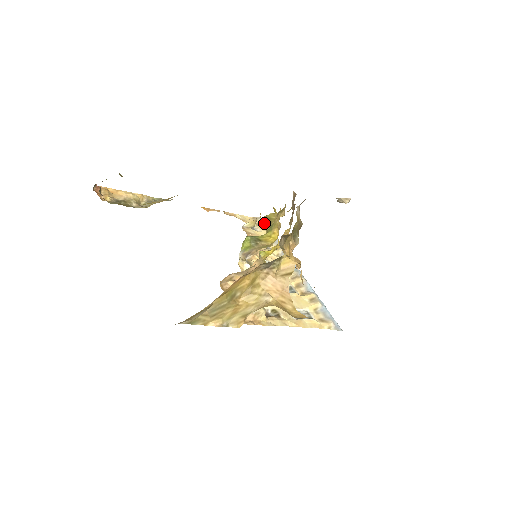
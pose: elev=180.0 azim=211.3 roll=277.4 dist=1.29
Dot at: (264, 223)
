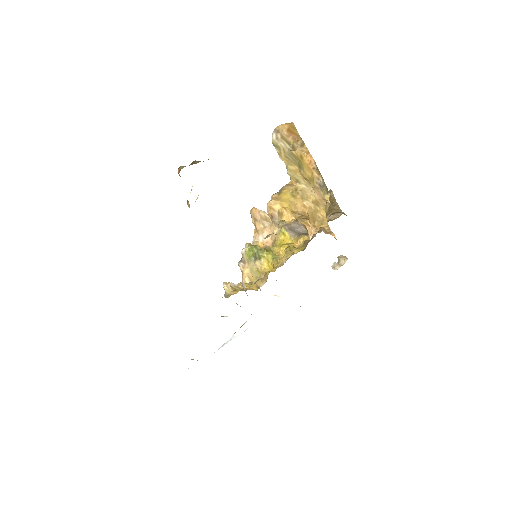
Dot at: occluded
